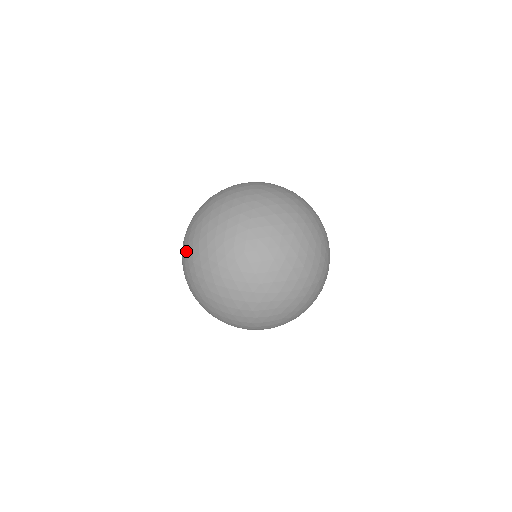
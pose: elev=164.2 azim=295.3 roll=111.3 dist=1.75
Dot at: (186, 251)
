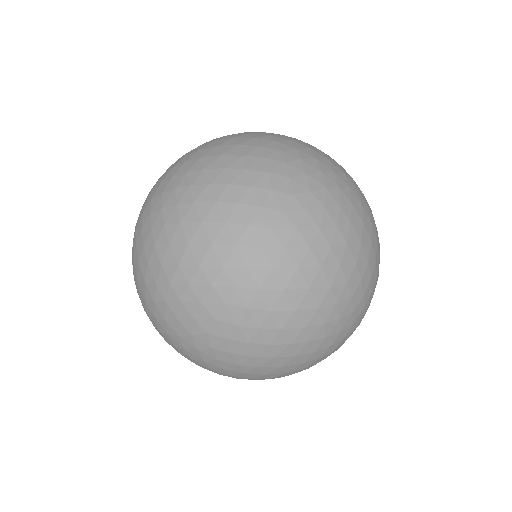
Dot at: (134, 246)
